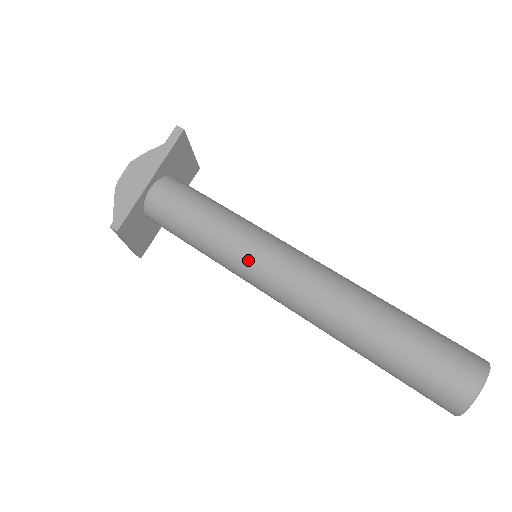
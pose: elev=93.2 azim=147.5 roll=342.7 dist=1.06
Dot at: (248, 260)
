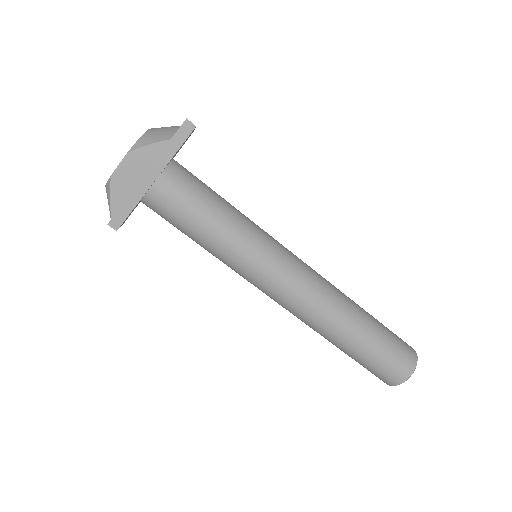
Dot at: (254, 274)
